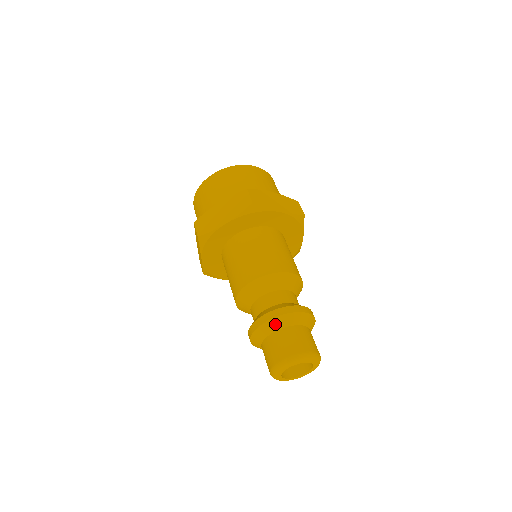
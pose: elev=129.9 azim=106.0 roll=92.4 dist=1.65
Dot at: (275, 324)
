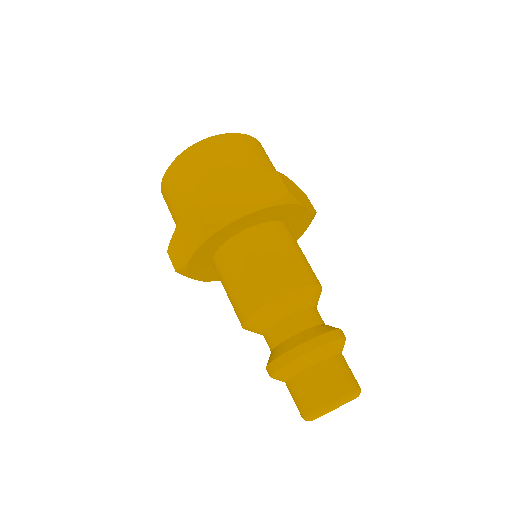
Dot at: (321, 353)
